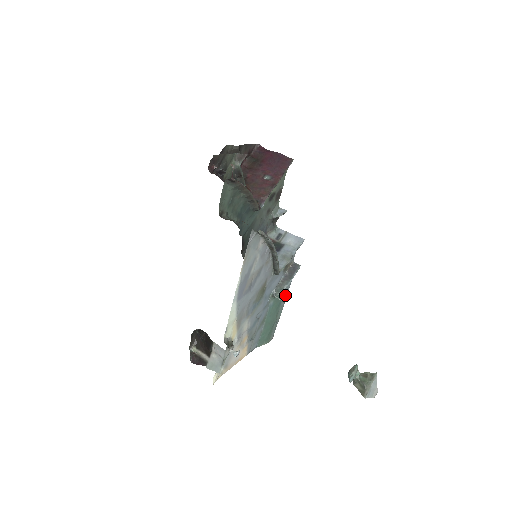
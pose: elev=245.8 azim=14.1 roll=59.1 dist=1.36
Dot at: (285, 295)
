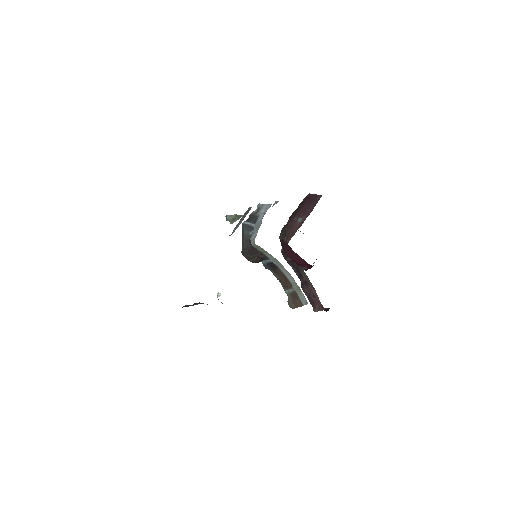
Dot at: occluded
